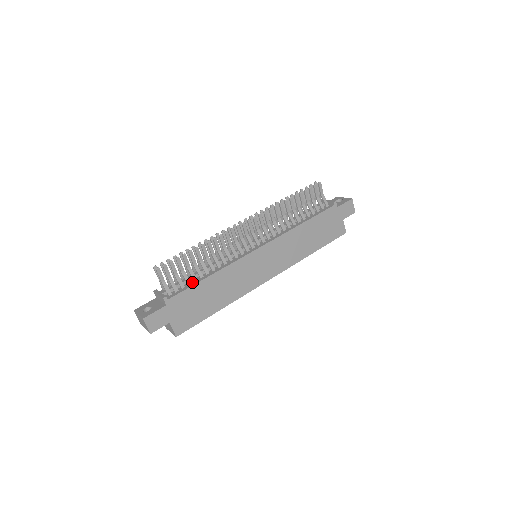
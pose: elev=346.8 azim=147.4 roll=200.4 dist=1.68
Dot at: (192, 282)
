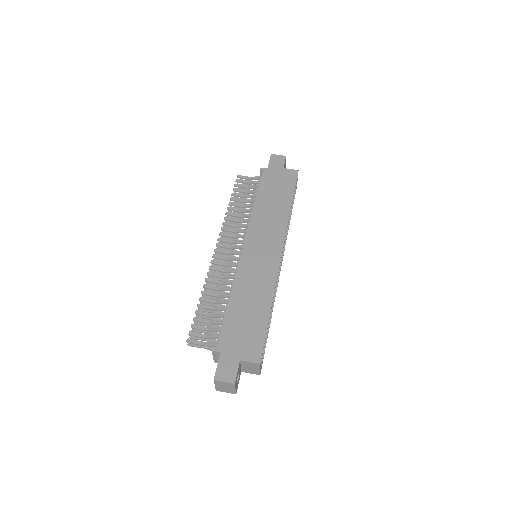
Dot at: occluded
